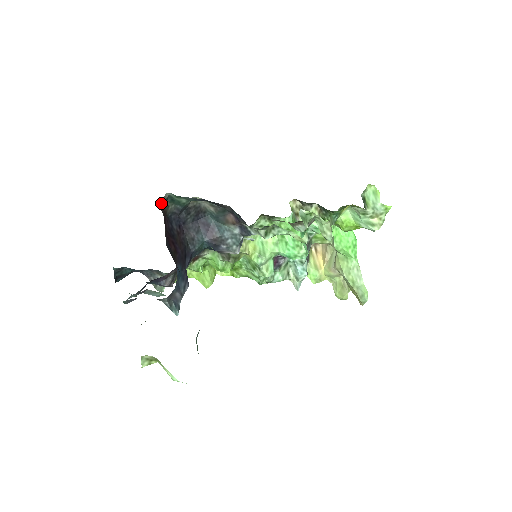
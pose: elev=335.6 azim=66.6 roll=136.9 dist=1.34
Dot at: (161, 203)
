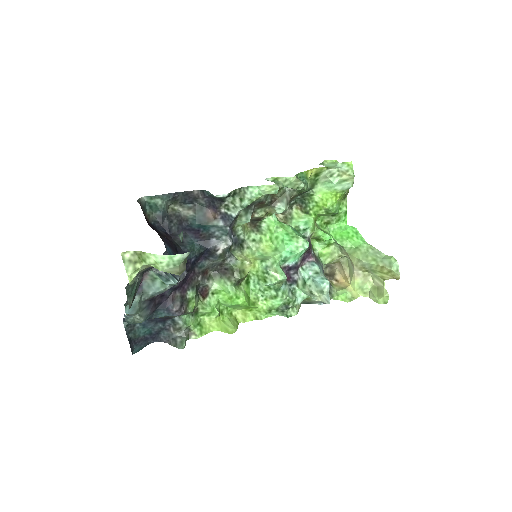
Dot at: (137, 201)
